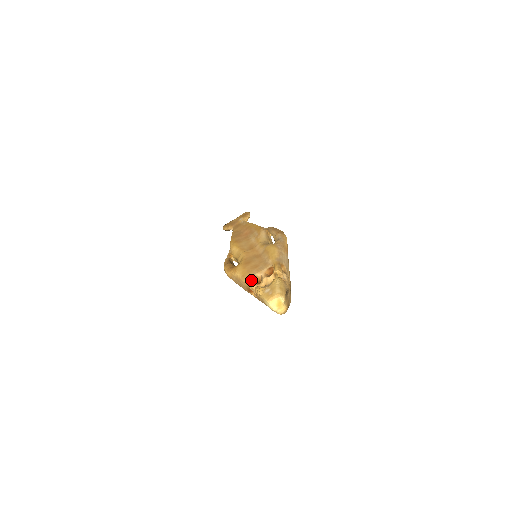
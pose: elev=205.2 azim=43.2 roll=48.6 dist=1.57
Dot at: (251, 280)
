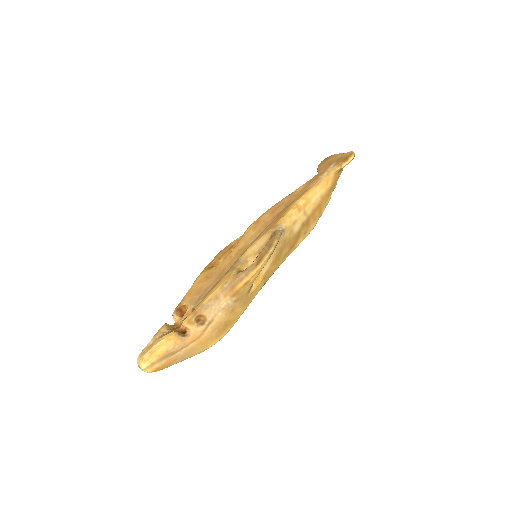
Dot at: (178, 308)
